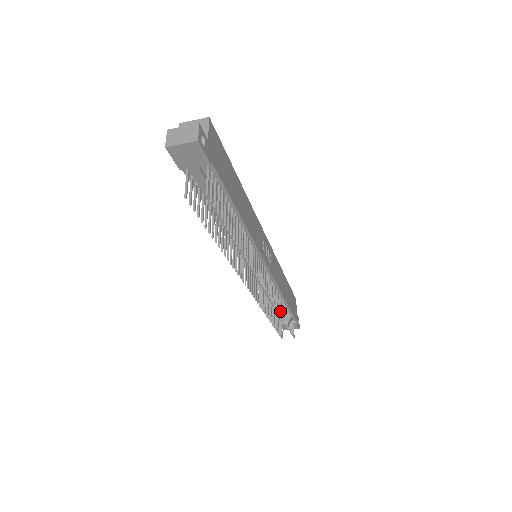
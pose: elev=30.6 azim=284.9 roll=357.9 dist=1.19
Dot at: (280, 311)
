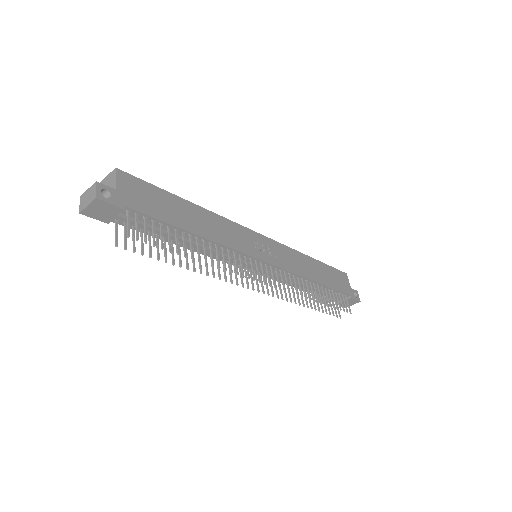
Dot at: (310, 296)
